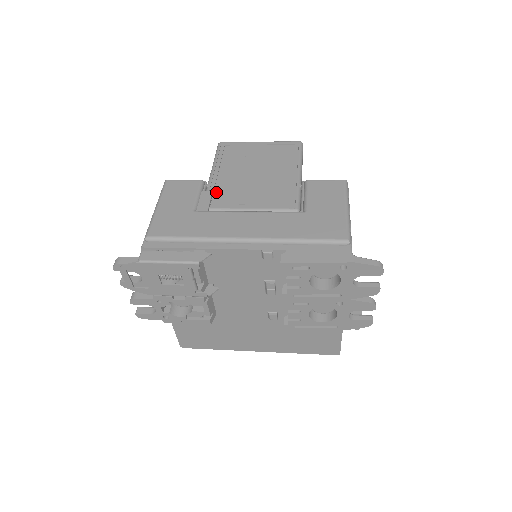
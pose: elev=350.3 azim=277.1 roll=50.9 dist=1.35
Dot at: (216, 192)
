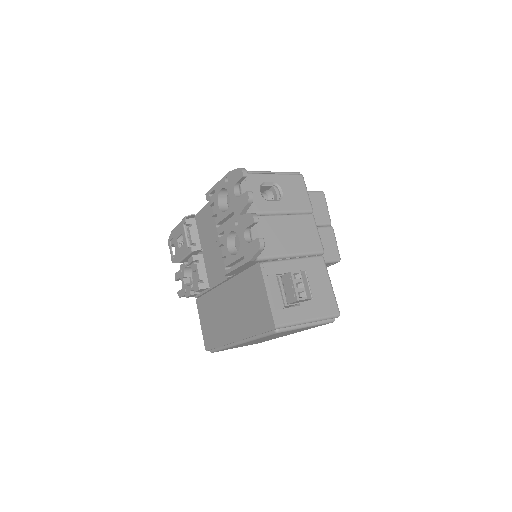
Dot at: occluded
